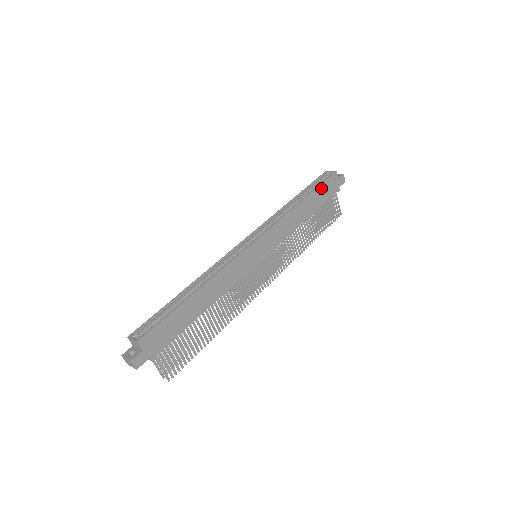
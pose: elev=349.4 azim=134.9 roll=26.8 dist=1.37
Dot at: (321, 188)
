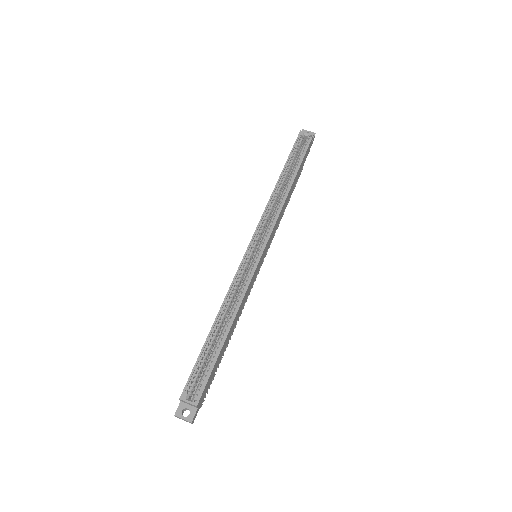
Dot at: (303, 160)
